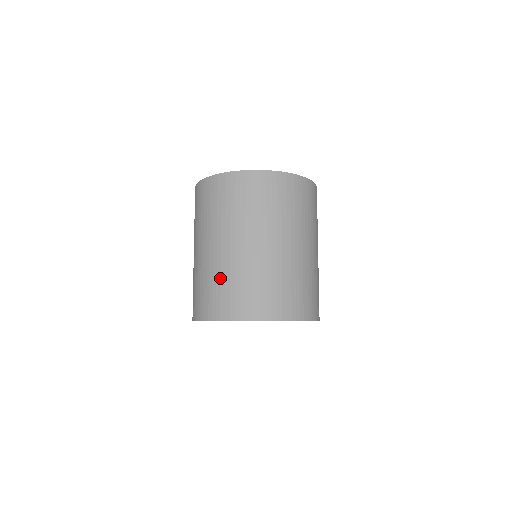
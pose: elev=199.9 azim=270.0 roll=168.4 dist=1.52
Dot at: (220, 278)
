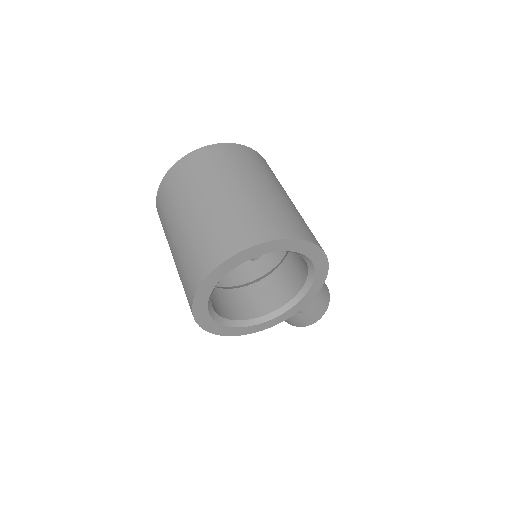
Dot at: (186, 254)
